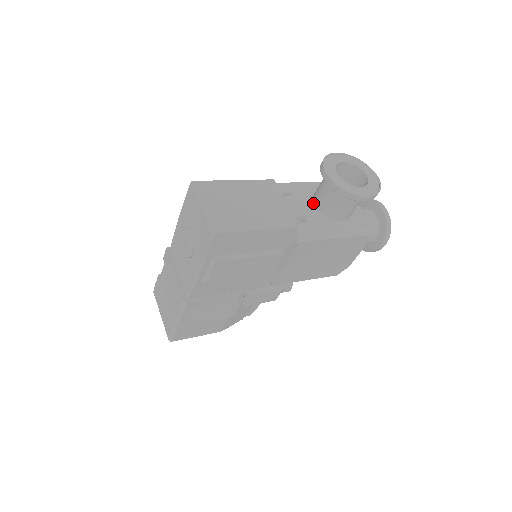
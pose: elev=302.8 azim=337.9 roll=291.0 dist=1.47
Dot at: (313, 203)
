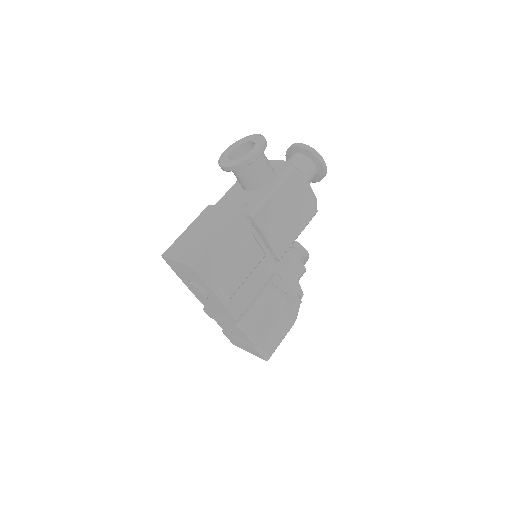
Dot at: (245, 190)
